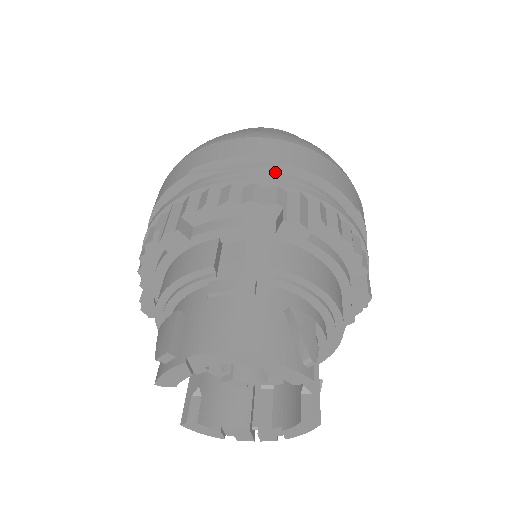
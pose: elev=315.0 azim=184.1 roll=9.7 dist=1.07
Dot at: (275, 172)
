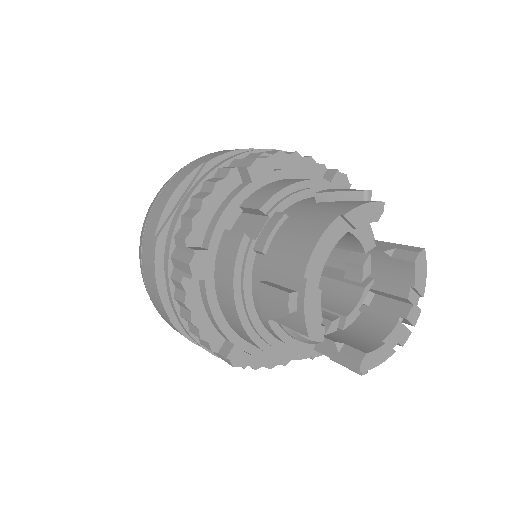
Dot at: occluded
